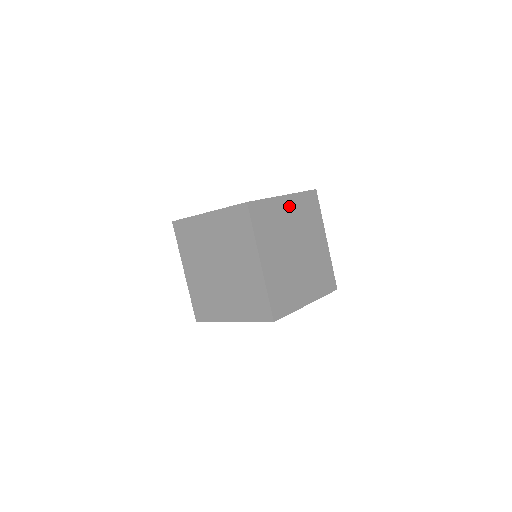
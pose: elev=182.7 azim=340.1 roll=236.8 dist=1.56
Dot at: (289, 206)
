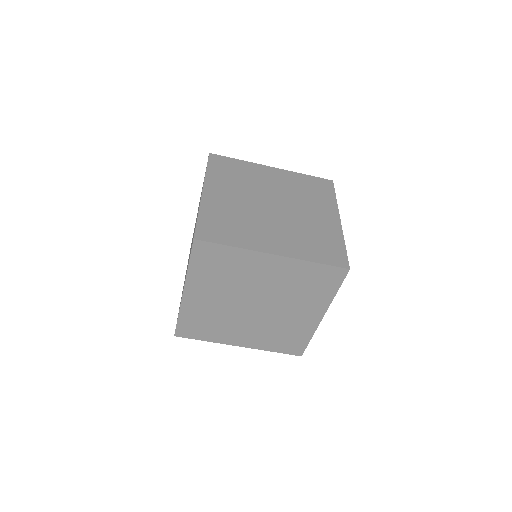
Dot at: occluded
